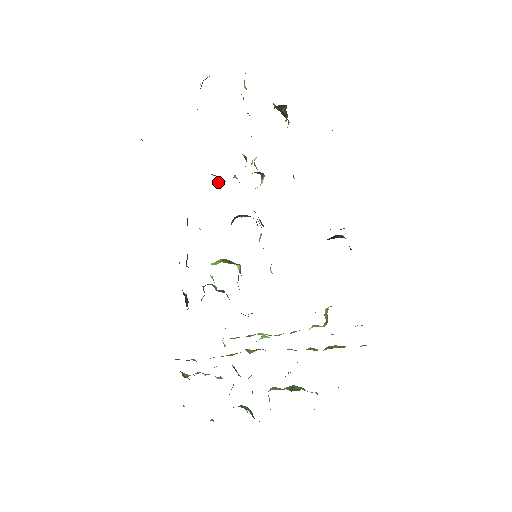
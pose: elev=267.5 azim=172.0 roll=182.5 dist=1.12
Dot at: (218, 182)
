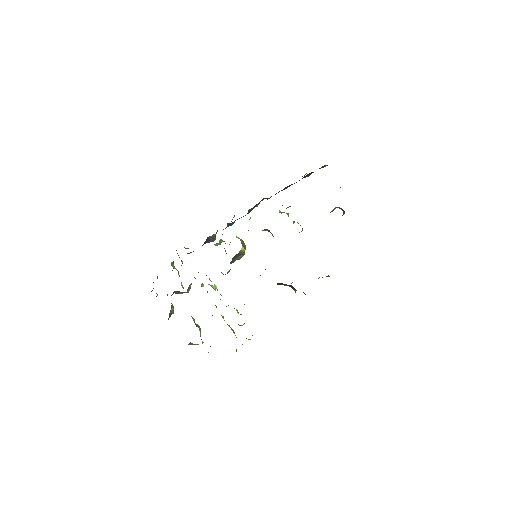
Dot at: occluded
